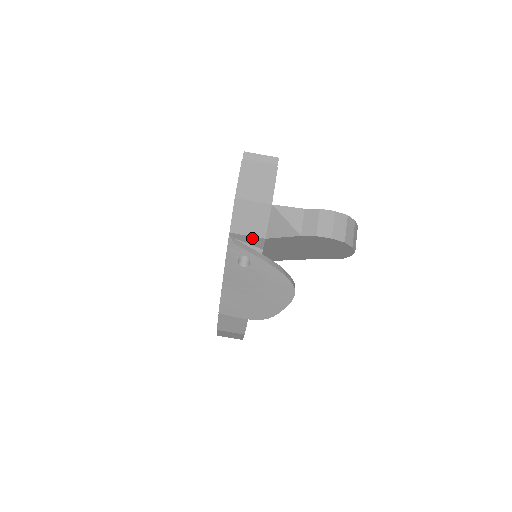
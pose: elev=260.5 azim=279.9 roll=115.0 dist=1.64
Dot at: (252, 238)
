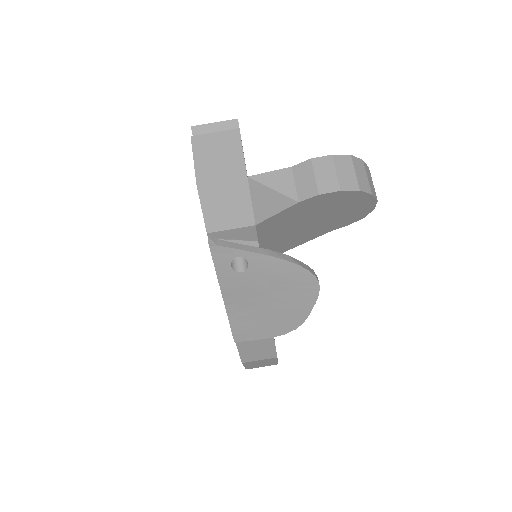
Dot at: (238, 230)
